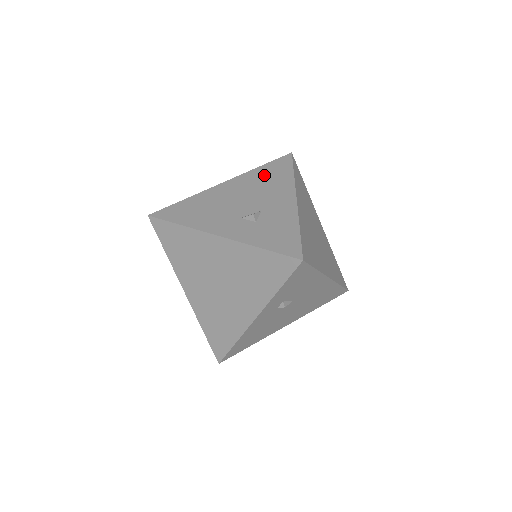
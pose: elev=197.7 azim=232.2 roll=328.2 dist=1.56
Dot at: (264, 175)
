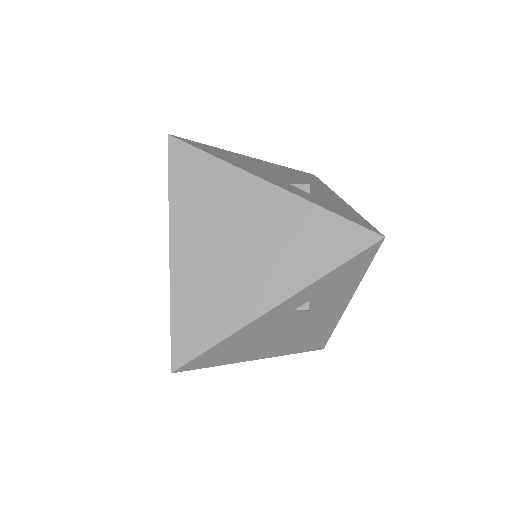
Dot at: (296, 173)
